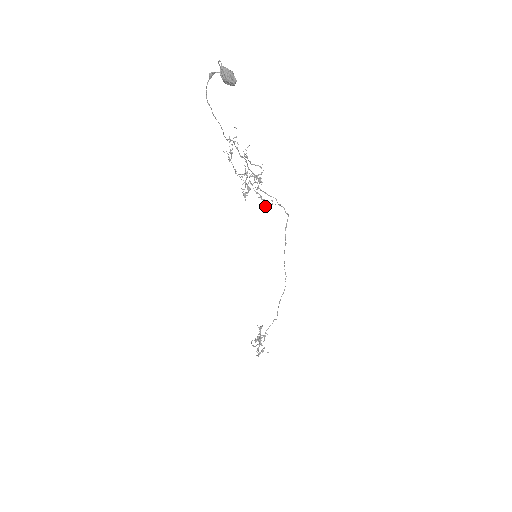
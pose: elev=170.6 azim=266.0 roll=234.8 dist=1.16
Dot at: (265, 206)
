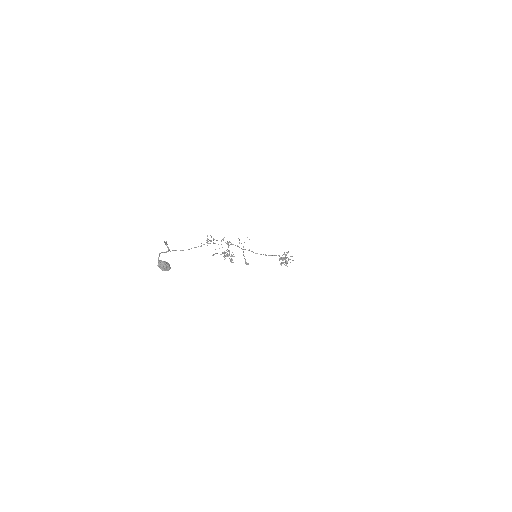
Dot at: (245, 261)
